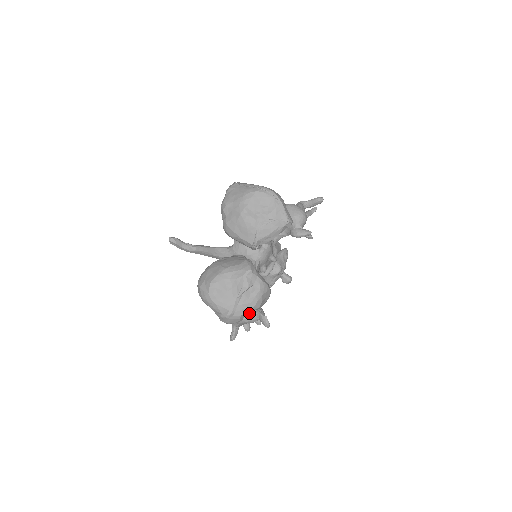
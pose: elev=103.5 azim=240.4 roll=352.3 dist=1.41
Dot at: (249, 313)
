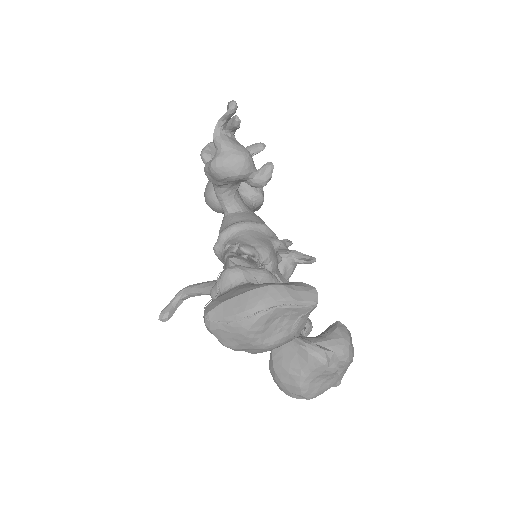
Dot at: occluded
